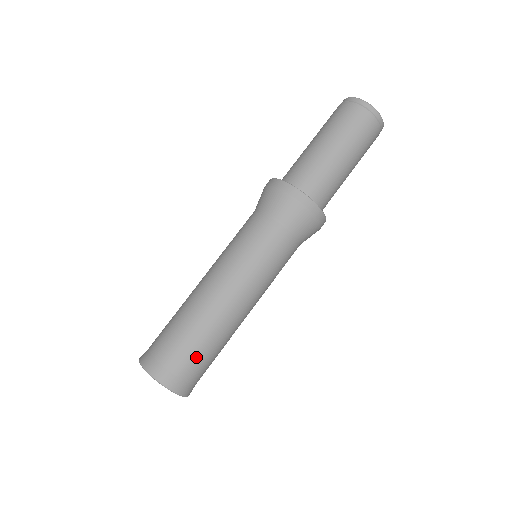
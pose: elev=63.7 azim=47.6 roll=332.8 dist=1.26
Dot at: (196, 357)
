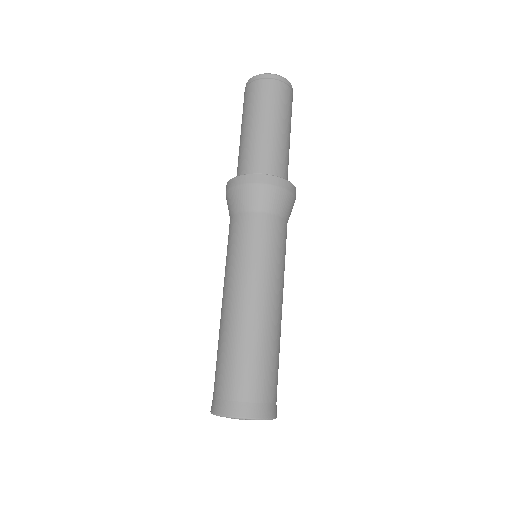
Dot at: occluded
